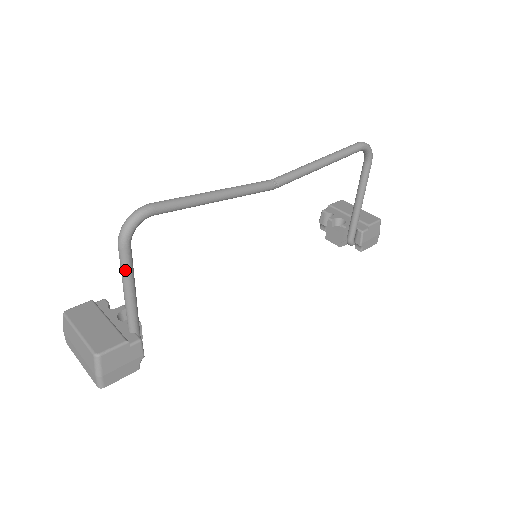
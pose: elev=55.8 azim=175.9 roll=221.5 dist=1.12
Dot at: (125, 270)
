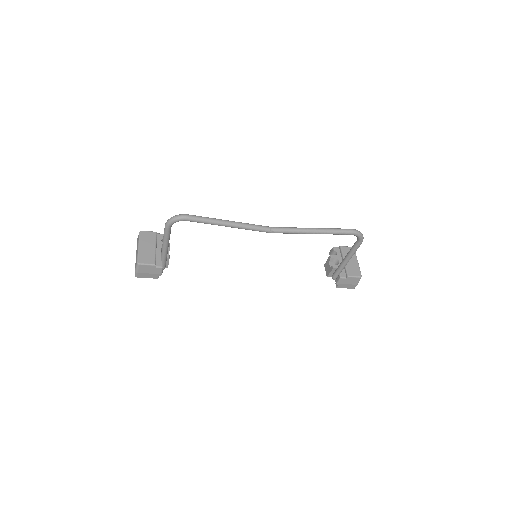
Dot at: (165, 236)
